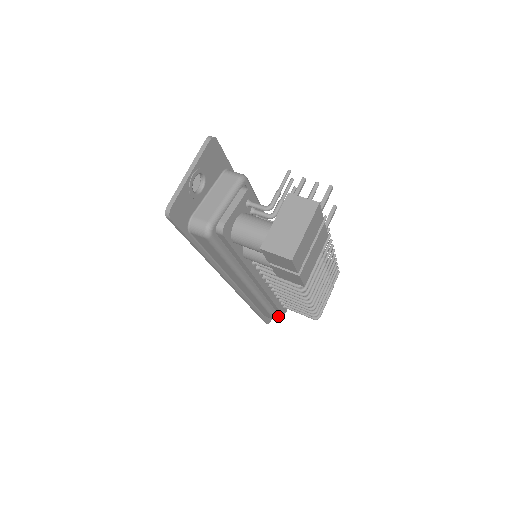
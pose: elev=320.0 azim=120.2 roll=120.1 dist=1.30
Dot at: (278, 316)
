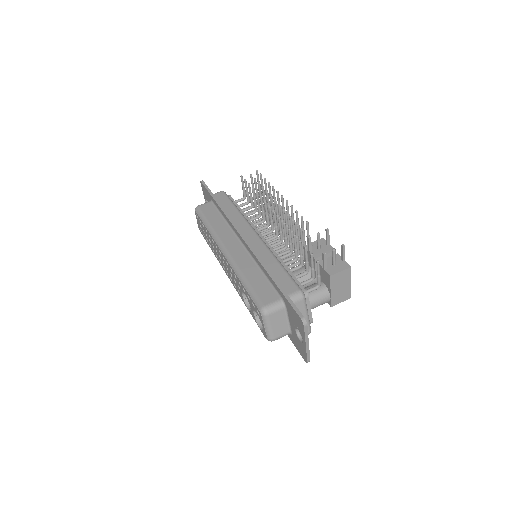
Dot at: occluded
